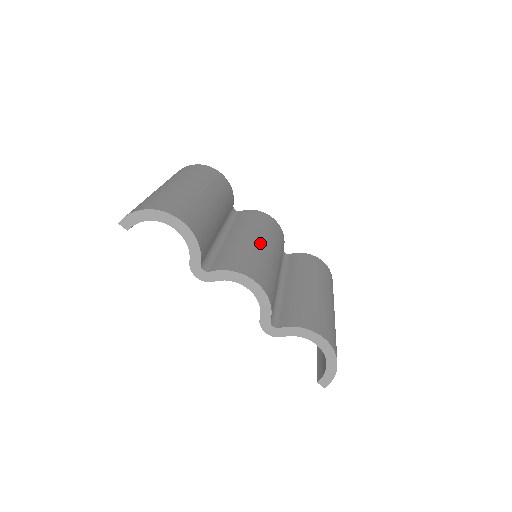
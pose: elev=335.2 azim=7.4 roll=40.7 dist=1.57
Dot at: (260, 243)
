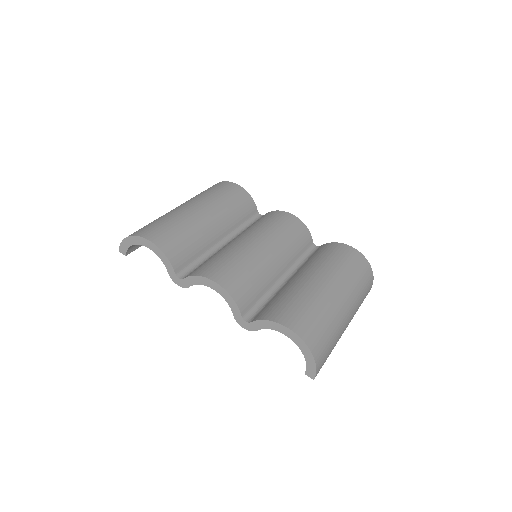
Dot at: (251, 244)
